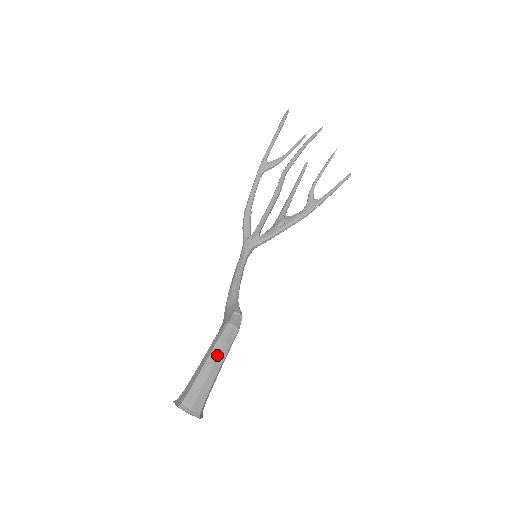
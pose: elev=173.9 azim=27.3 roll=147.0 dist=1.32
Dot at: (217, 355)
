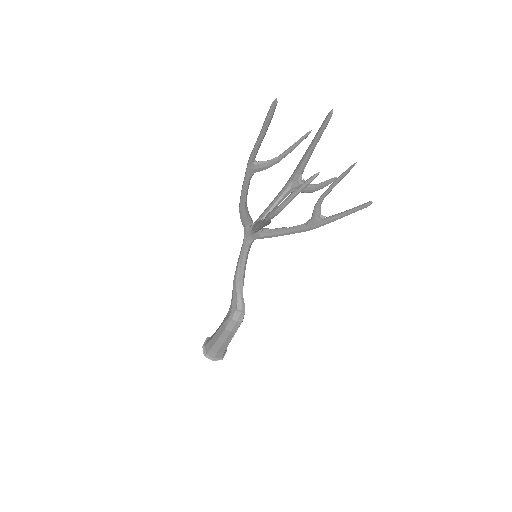
Dot at: (226, 337)
